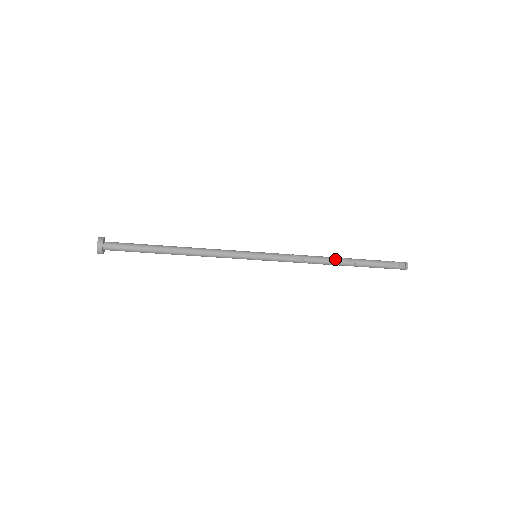
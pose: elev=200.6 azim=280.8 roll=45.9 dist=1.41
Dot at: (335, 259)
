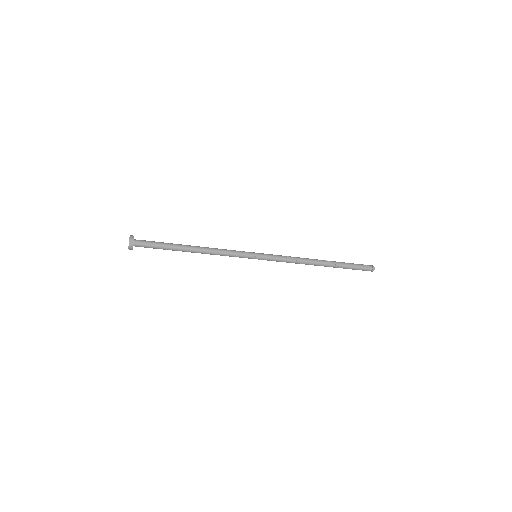
Dot at: (318, 260)
